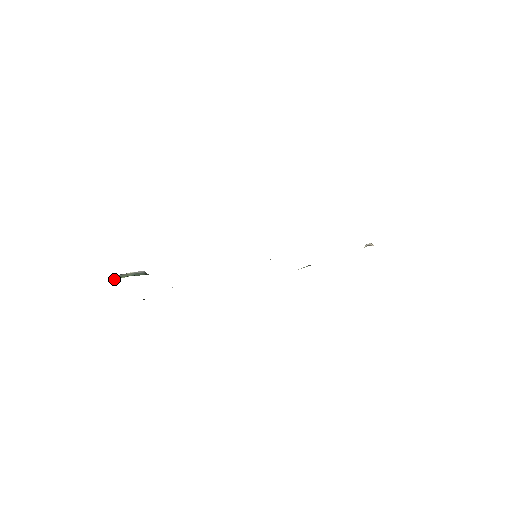
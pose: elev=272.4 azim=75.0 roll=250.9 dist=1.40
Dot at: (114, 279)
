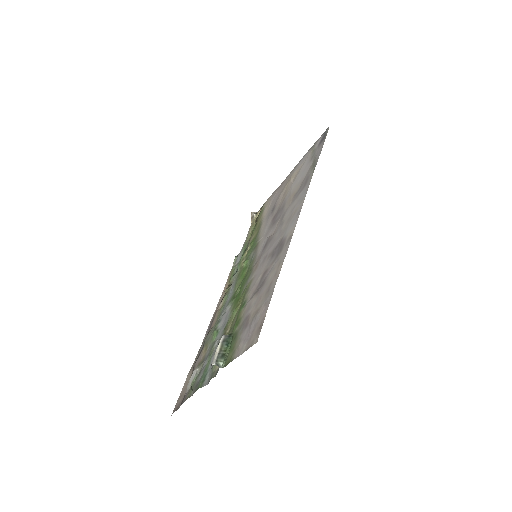
Dot at: (222, 363)
